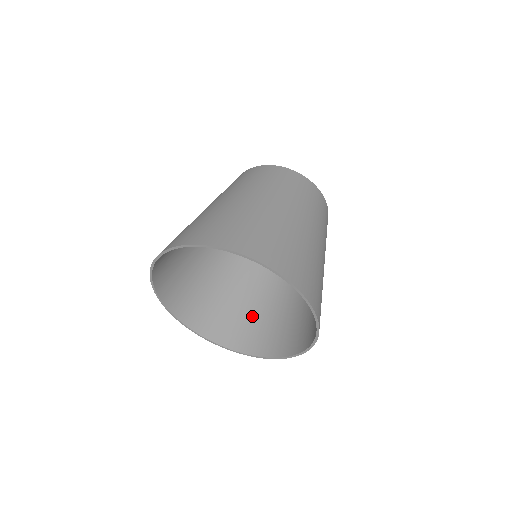
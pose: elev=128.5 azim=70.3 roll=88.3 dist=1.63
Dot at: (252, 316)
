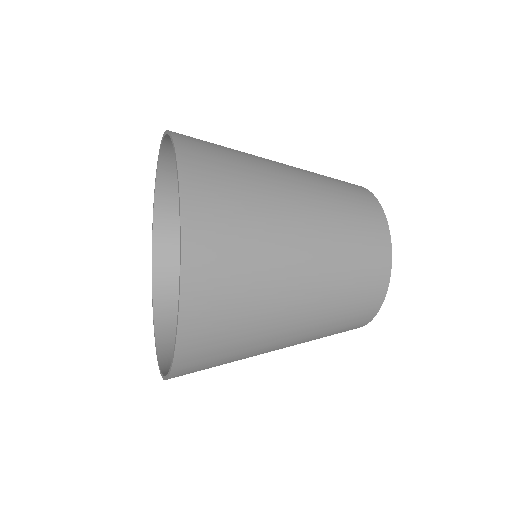
Dot at: occluded
